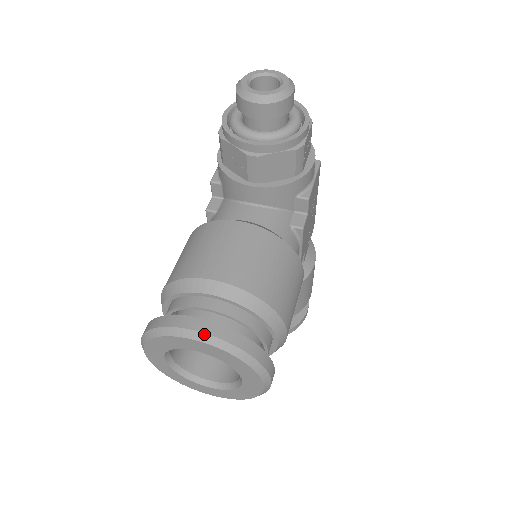
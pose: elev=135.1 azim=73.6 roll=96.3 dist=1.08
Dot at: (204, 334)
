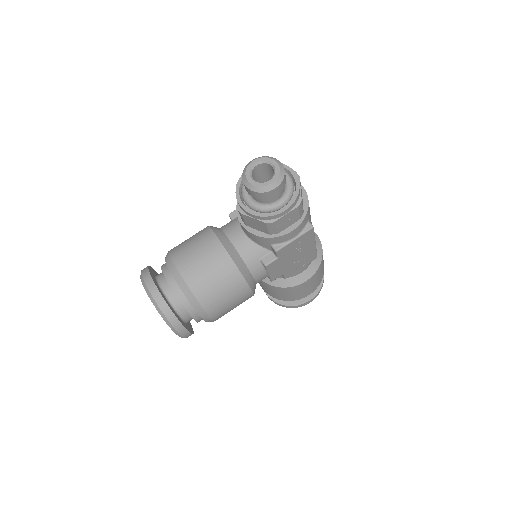
Dot at: (151, 295)
